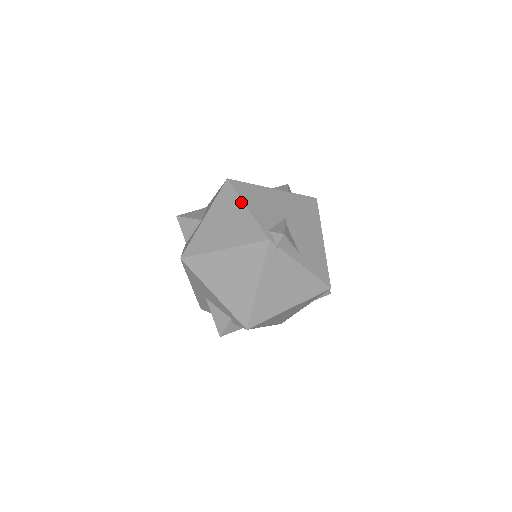
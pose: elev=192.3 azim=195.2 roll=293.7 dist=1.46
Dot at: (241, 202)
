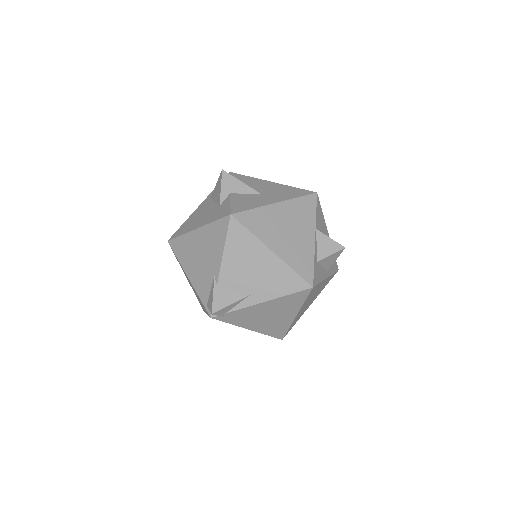
Dot at: (184, 271)
